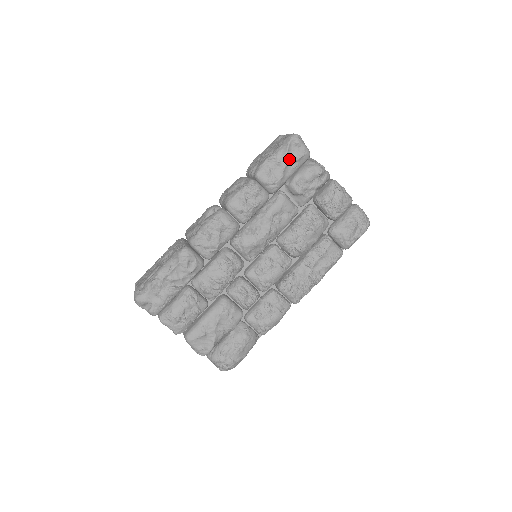
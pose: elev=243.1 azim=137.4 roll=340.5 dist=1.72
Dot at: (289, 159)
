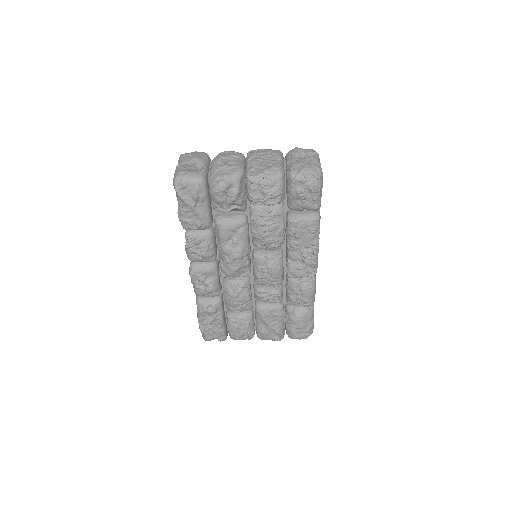
Dot at: (190, 202)
